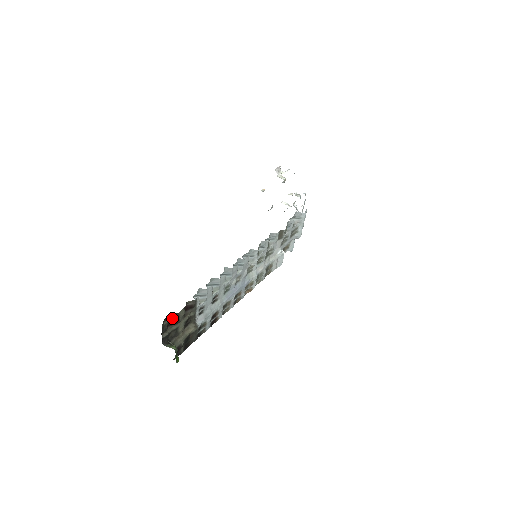
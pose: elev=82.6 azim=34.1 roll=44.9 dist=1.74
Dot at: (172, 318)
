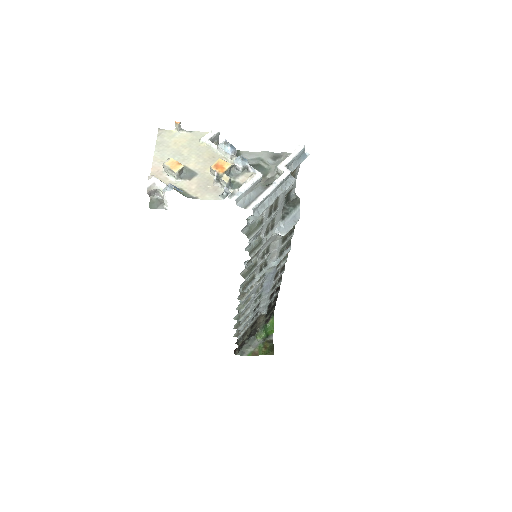
Dot at: (238, 347)
